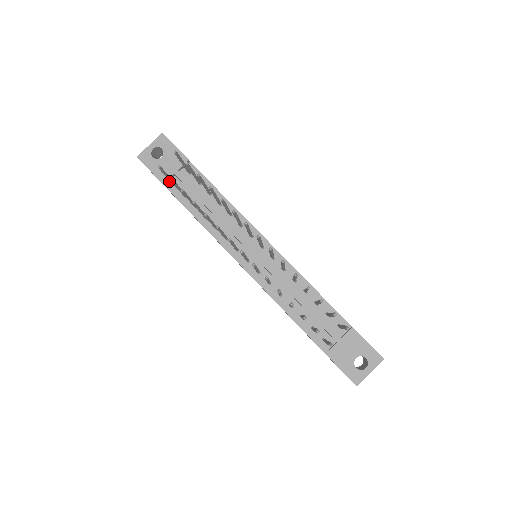
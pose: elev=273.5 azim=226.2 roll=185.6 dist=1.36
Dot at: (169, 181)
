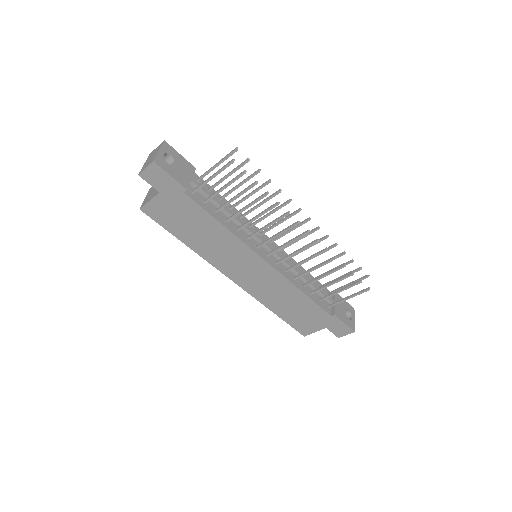
Dot at: occluded
